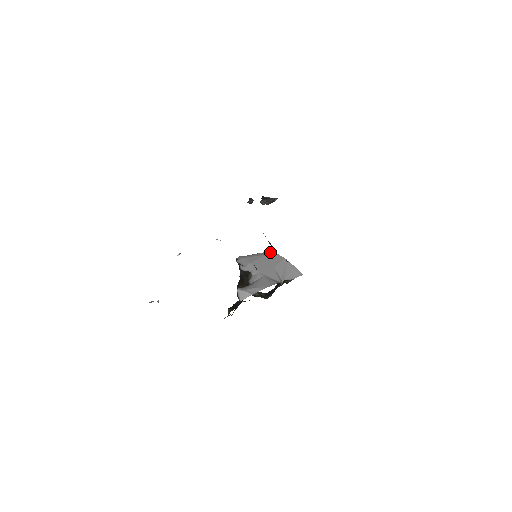
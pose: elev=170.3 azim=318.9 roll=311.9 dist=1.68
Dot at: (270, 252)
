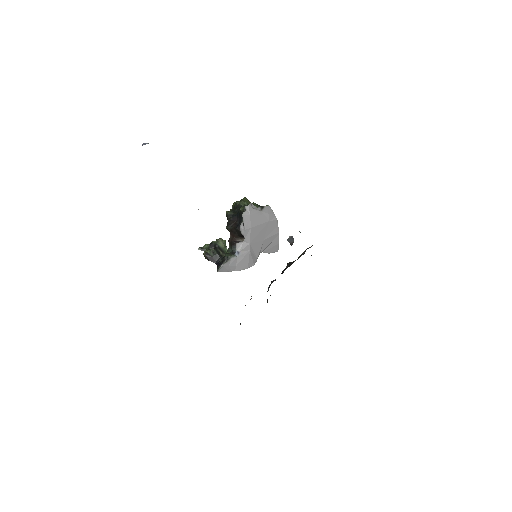
Dot at: (275, 217)
